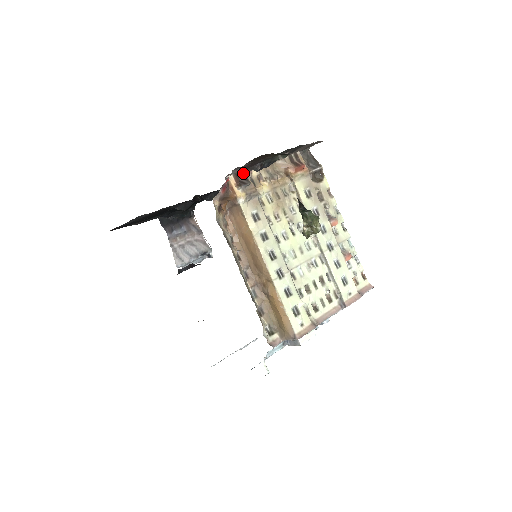
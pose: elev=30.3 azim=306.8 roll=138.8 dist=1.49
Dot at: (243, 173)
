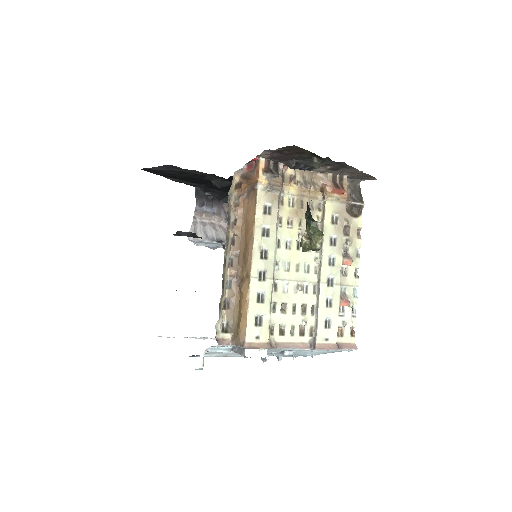
Dot at: (277, 164)
